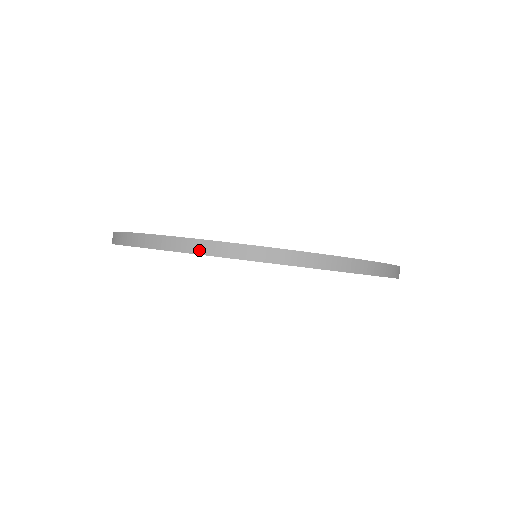
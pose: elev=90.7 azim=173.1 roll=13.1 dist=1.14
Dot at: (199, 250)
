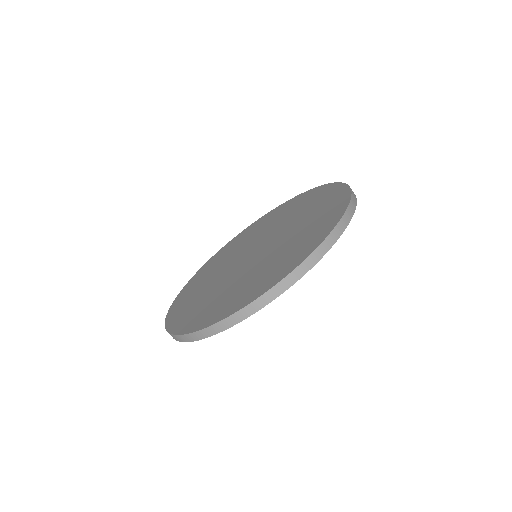
Dot at: (202, 337)
